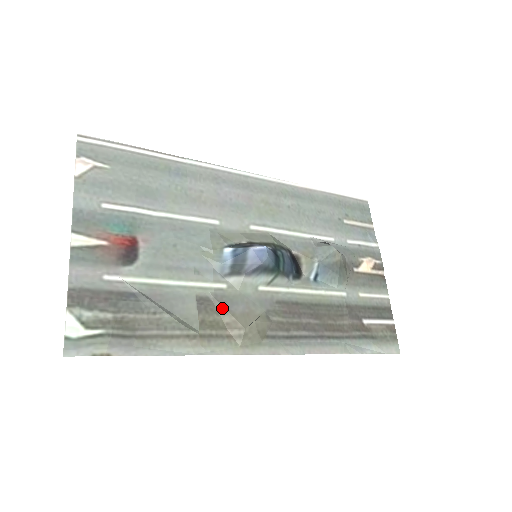
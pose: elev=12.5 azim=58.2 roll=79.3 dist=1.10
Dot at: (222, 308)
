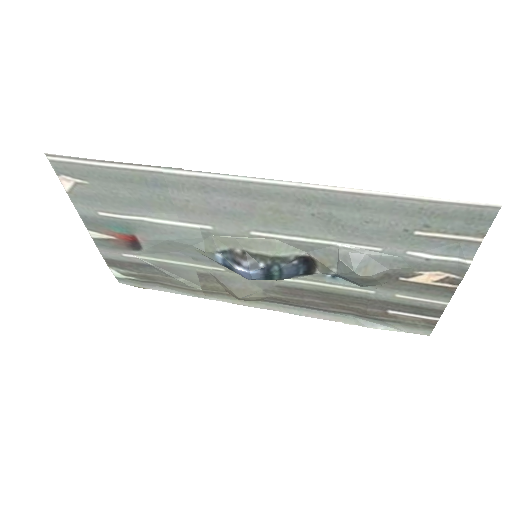
Dot at: (220, 282)
